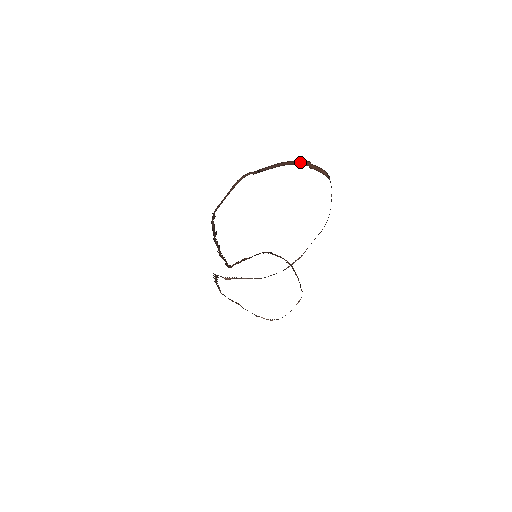
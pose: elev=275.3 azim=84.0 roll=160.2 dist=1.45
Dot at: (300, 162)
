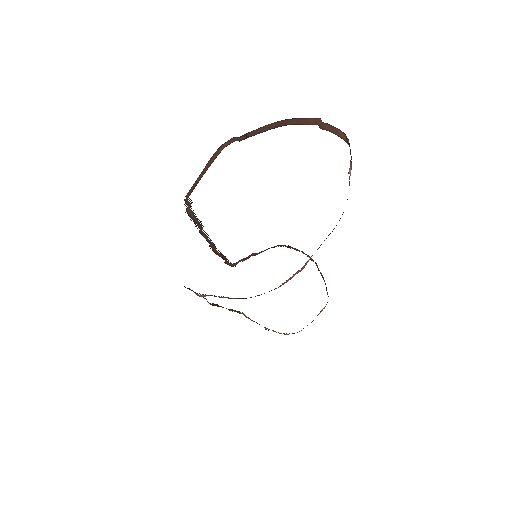
Dot at: (305, 119)
